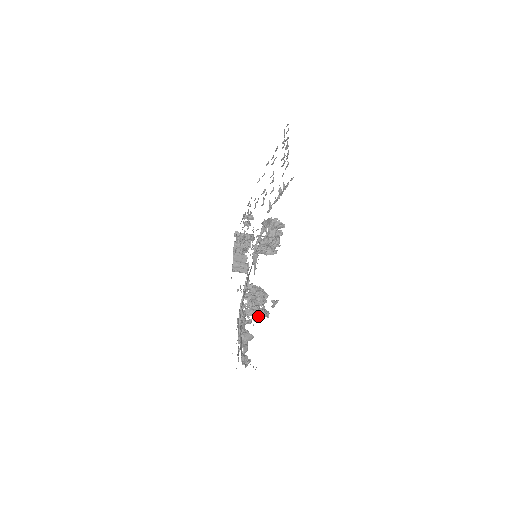
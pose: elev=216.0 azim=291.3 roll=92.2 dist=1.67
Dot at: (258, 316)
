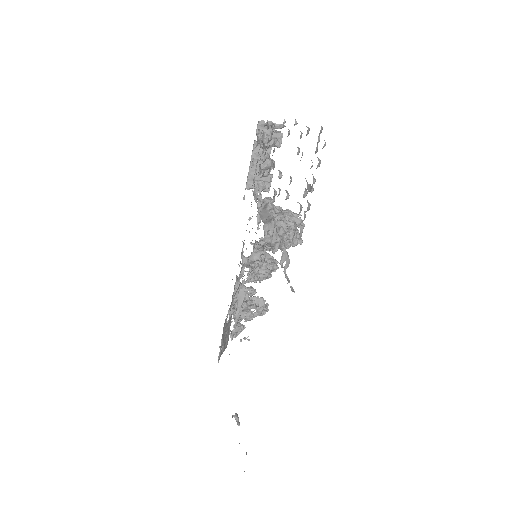
Dot at: (251, 317)
